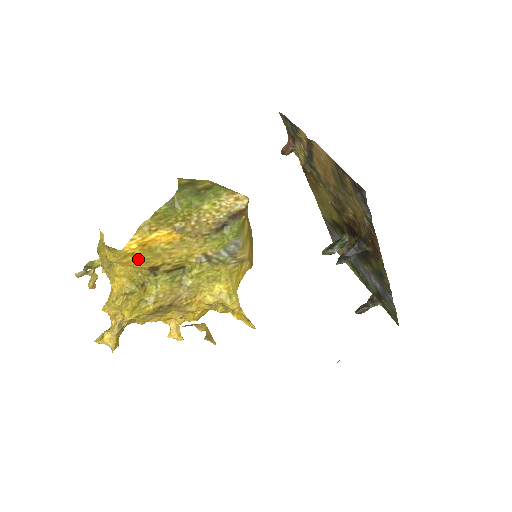
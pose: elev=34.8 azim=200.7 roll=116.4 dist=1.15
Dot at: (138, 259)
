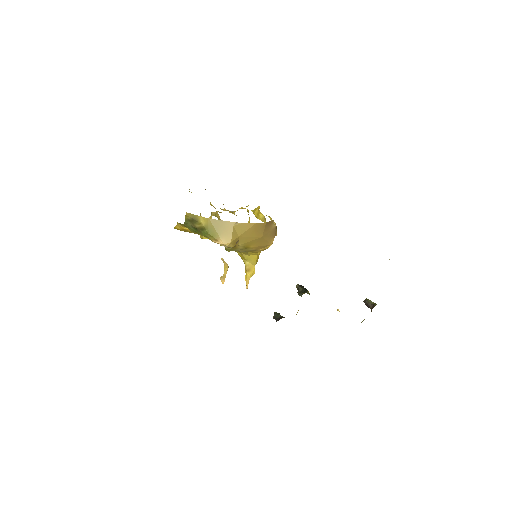
Dot at: (185, 231)
